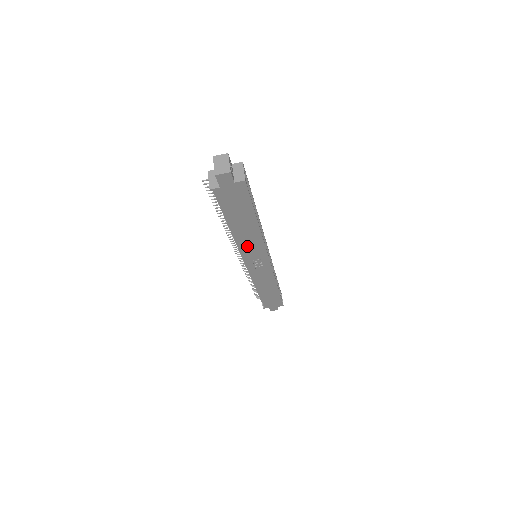
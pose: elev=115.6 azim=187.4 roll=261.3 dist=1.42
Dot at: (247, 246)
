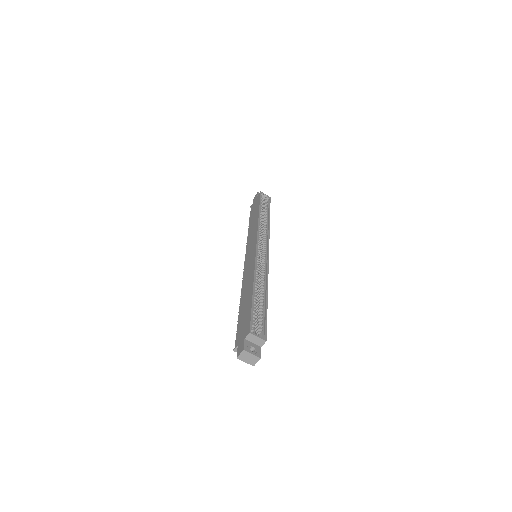
Dot at: occluded
